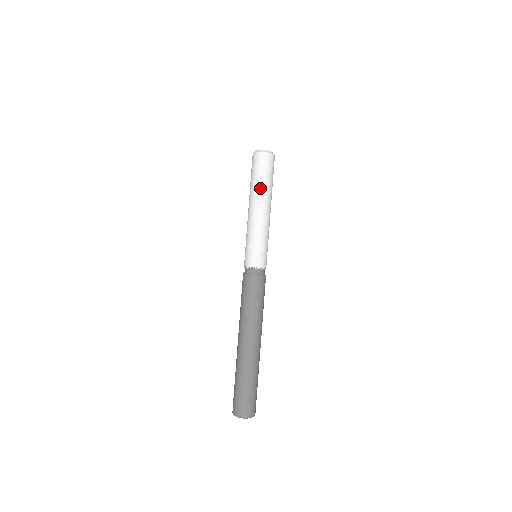
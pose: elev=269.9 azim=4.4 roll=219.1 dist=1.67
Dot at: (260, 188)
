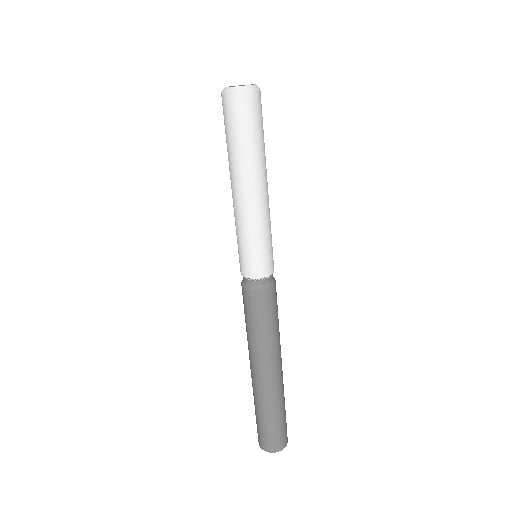
Dot at: (256, 155)
